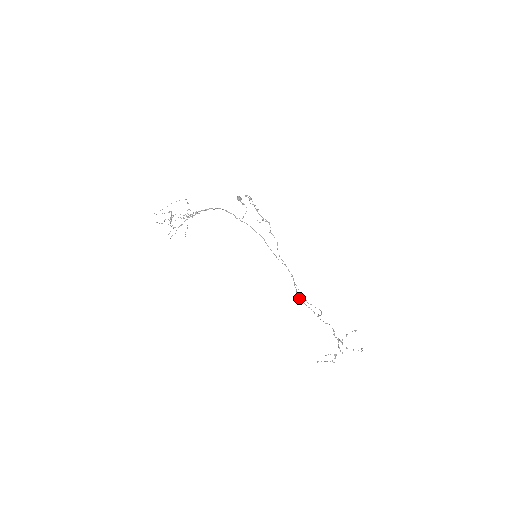
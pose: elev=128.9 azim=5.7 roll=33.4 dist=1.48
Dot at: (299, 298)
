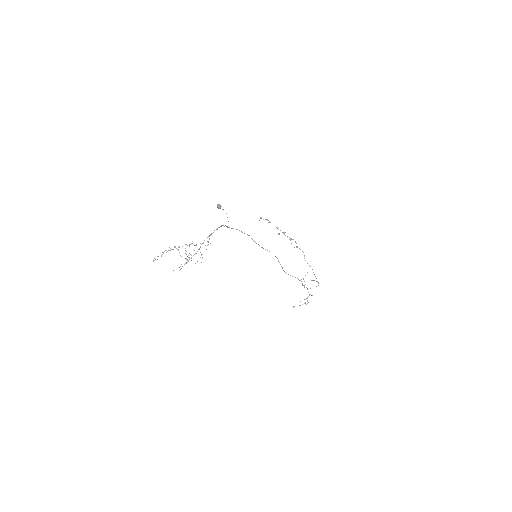
Dot at: occluded
